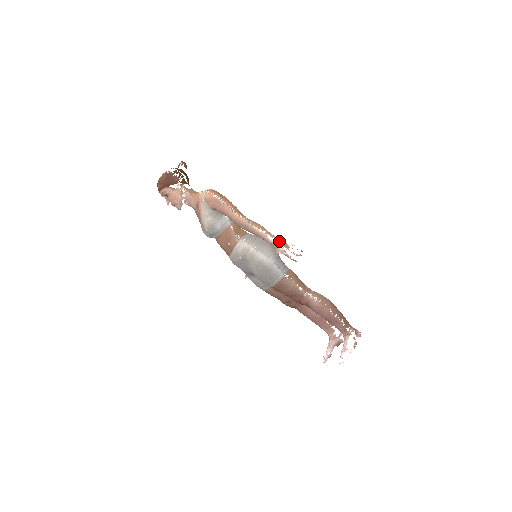
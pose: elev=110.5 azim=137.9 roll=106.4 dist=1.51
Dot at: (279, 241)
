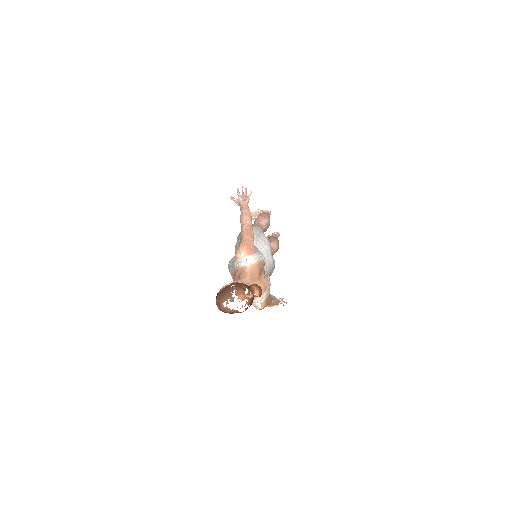
Dot at: occluded
